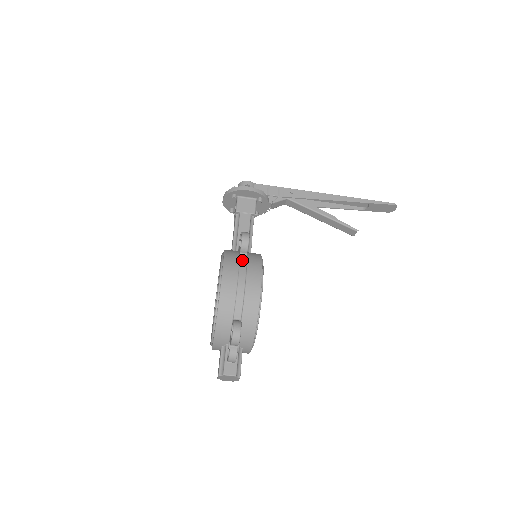
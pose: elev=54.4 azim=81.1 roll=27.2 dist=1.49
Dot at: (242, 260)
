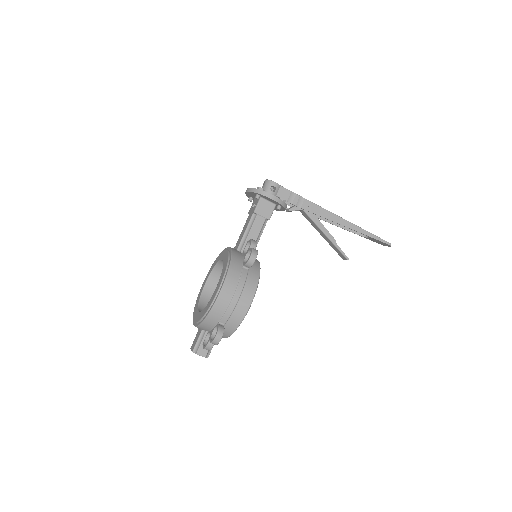
Dot at: (243, 275)
